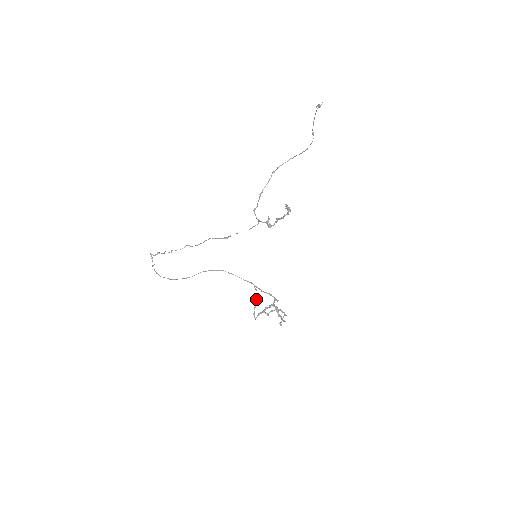
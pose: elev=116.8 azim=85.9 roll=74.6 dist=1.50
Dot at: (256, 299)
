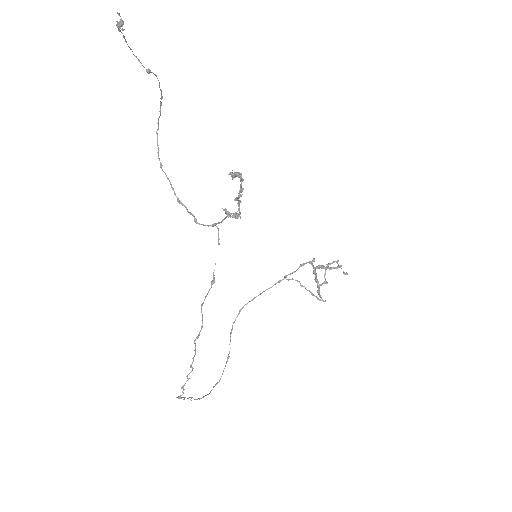
Dot at: occluded
